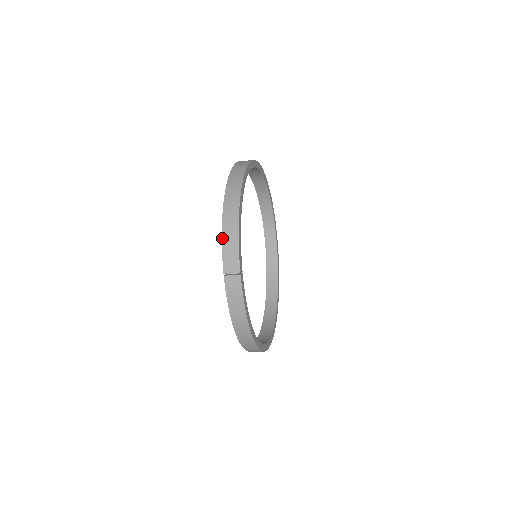
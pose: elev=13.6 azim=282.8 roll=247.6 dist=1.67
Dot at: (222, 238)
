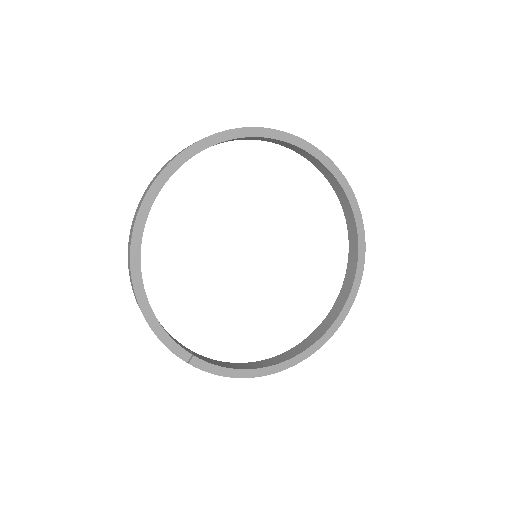
Dot at: occluded
